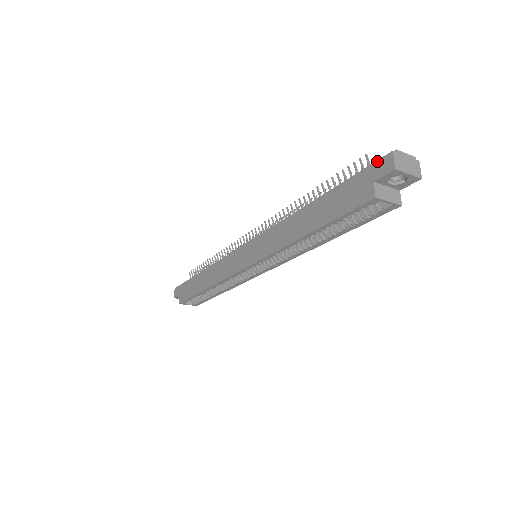
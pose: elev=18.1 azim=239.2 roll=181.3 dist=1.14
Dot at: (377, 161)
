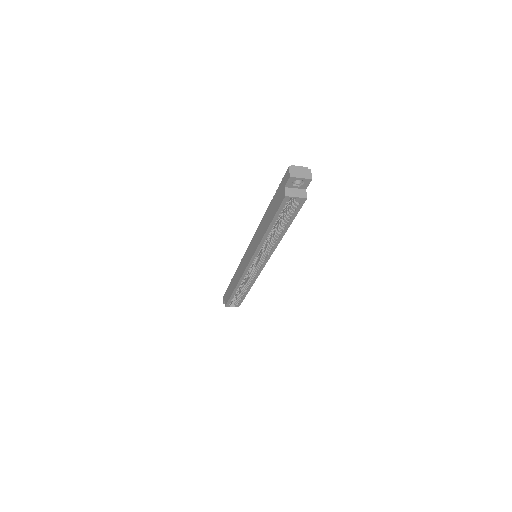
Dot at: (285, 174)
